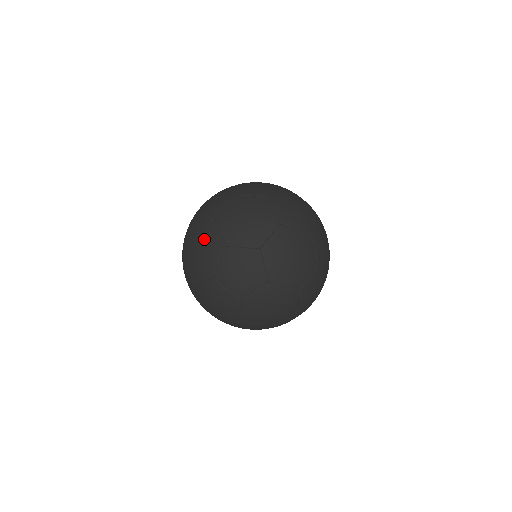
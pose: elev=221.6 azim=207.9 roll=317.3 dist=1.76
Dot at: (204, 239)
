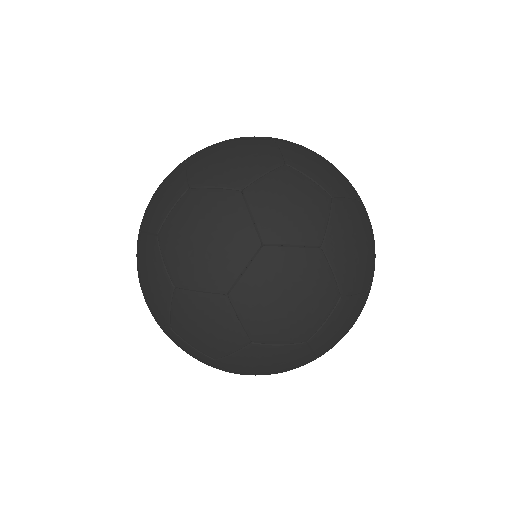
Dot at: (249, 146)
